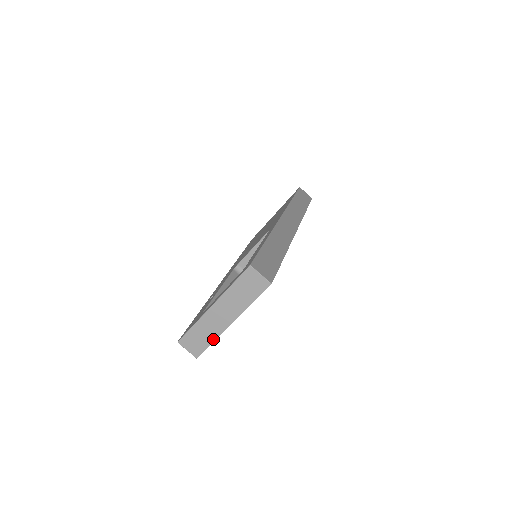
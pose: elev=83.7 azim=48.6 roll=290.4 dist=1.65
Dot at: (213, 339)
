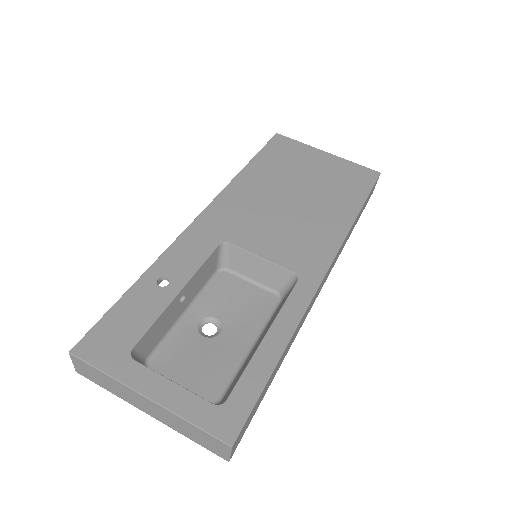
Dot at: (113, 392)
